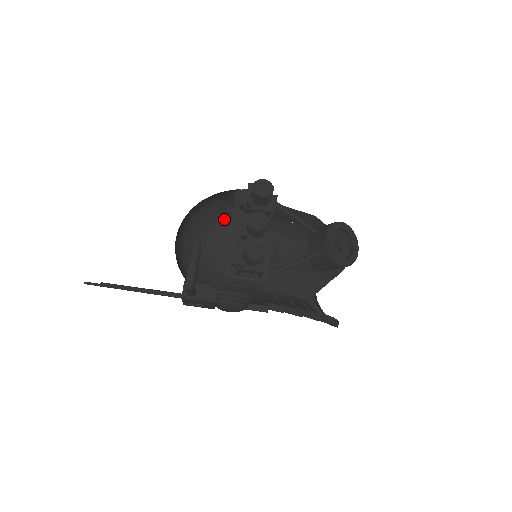
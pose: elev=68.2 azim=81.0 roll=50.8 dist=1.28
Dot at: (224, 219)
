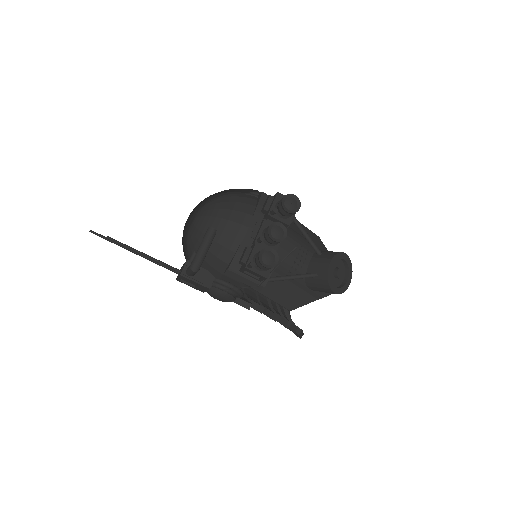
Dot at: (244, 217)
